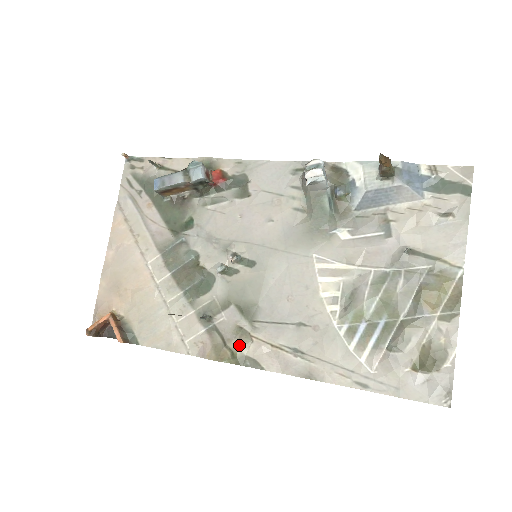
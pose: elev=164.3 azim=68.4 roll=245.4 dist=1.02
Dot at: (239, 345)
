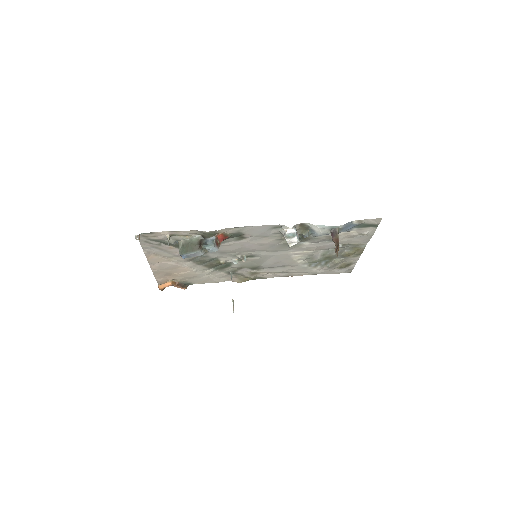
Dot at: (253, 277)
